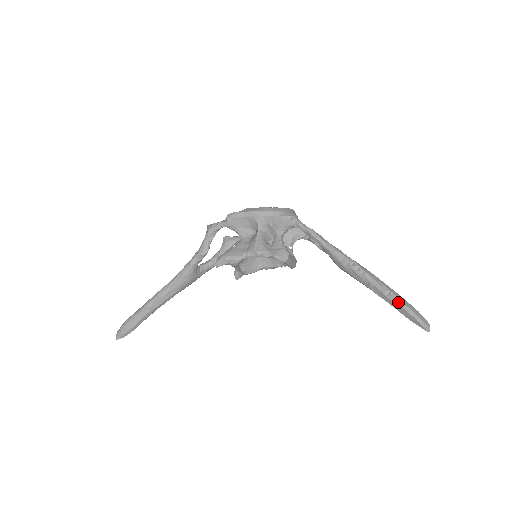
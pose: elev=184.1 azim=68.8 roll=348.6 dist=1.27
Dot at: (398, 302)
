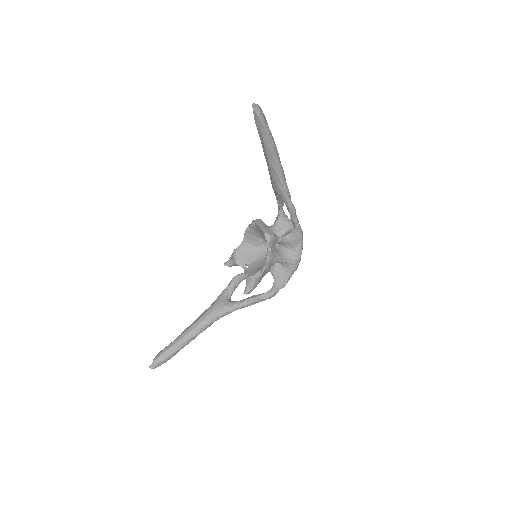
Dot at: occluded
